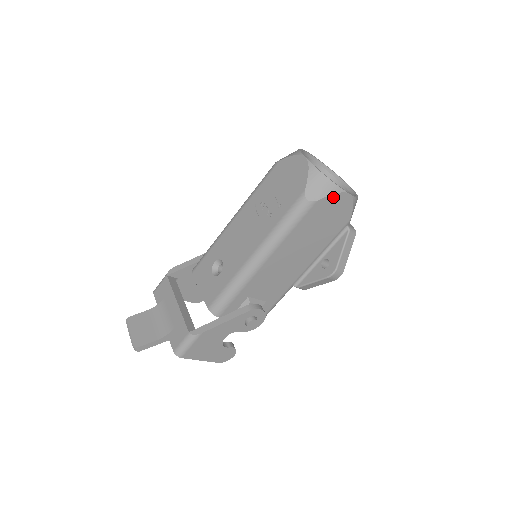
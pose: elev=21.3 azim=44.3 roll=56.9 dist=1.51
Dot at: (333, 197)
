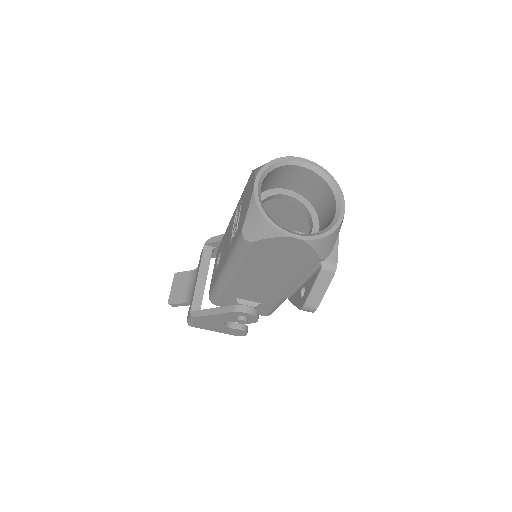
Dot at: (274, 239)
